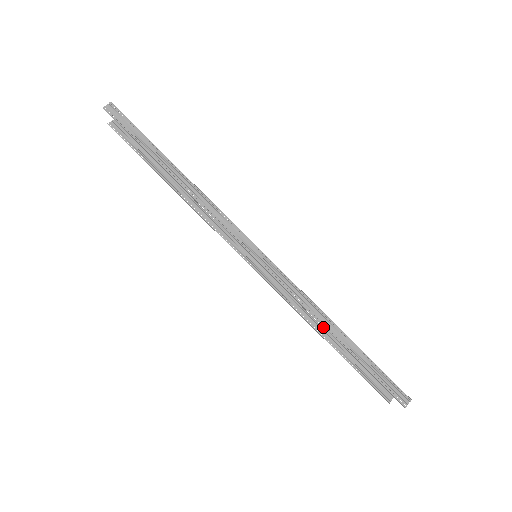
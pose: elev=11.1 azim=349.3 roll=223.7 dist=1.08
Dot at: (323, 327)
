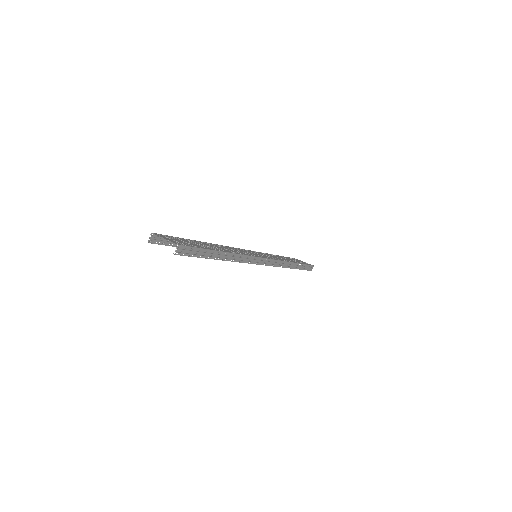
Dot at: occluded
